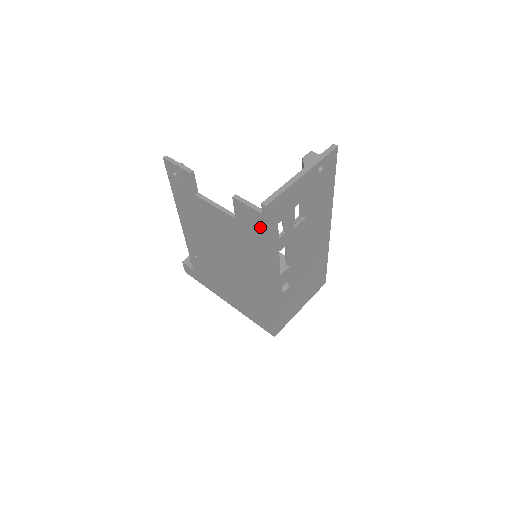
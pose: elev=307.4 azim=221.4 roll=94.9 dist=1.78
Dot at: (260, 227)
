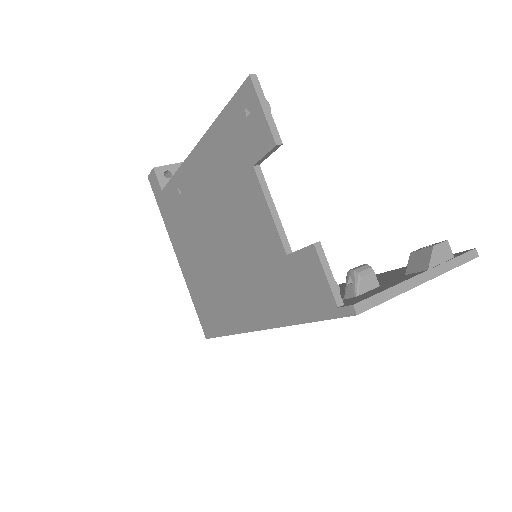
Dot at: (315, 305)
